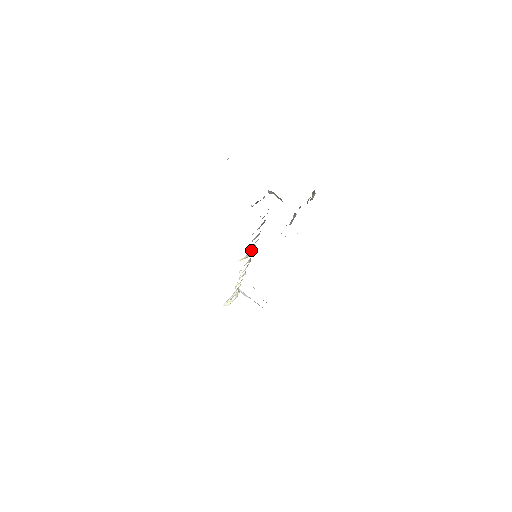
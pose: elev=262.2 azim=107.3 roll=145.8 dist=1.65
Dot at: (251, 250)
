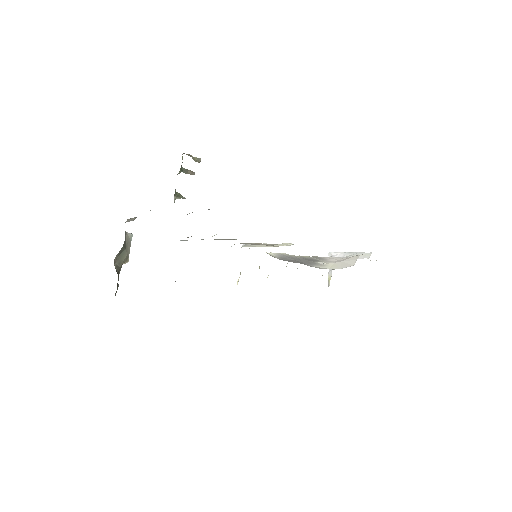
Dot at: occluded
